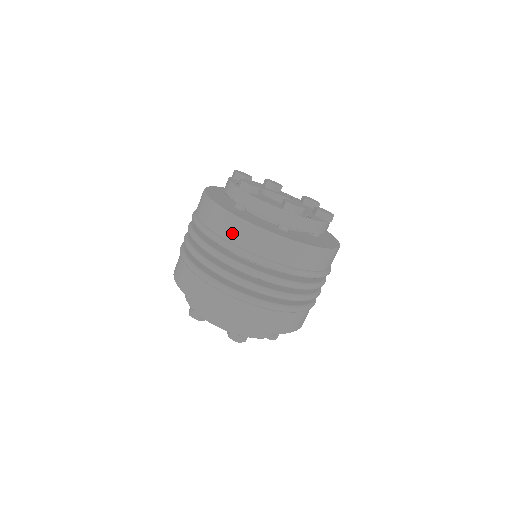
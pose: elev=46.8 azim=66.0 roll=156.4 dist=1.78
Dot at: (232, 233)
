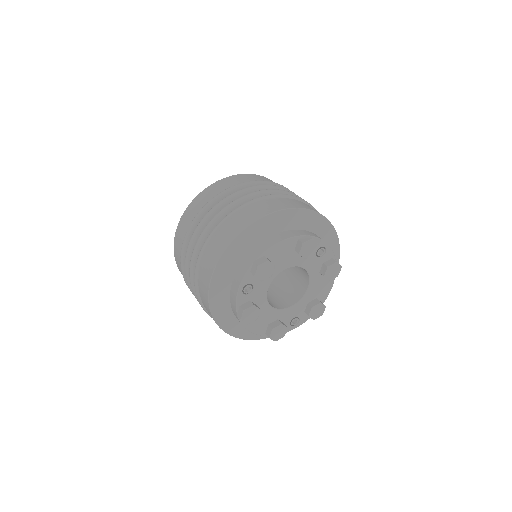
Dot at: occluded
